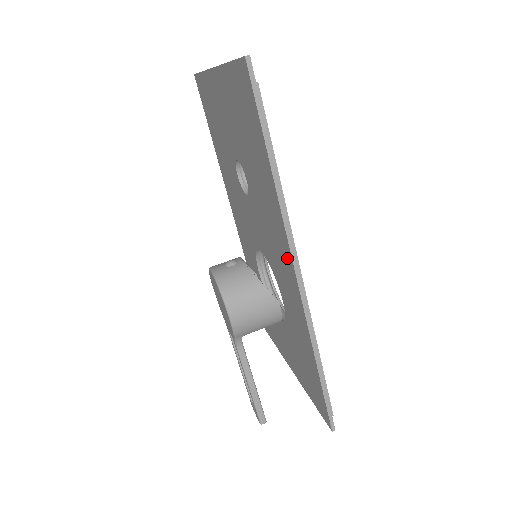
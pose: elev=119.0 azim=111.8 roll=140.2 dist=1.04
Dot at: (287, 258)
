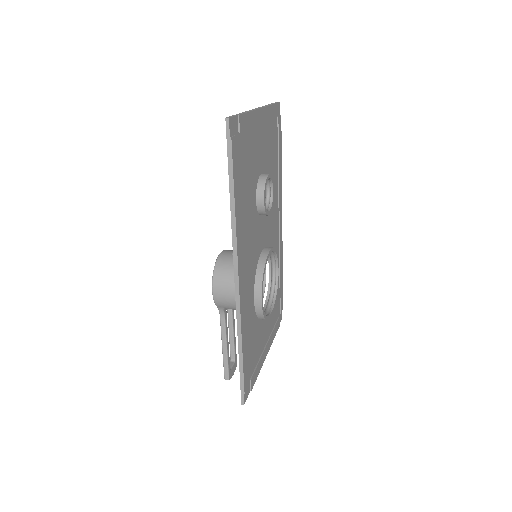
Dot at: occluded
